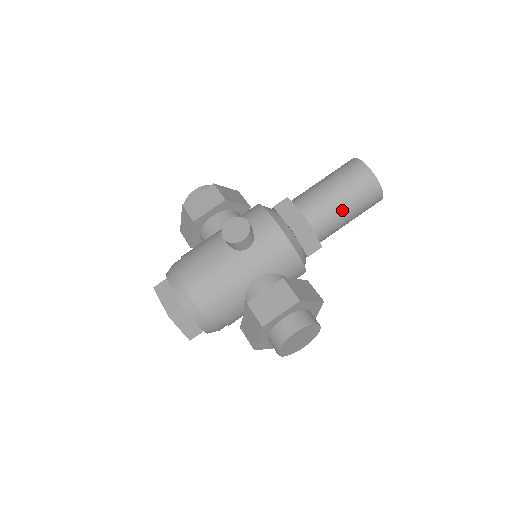
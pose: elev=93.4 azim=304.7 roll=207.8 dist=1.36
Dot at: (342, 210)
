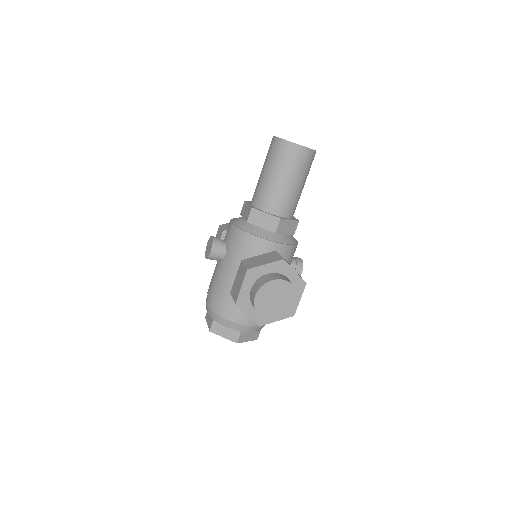
Dot at: (275, 182)
